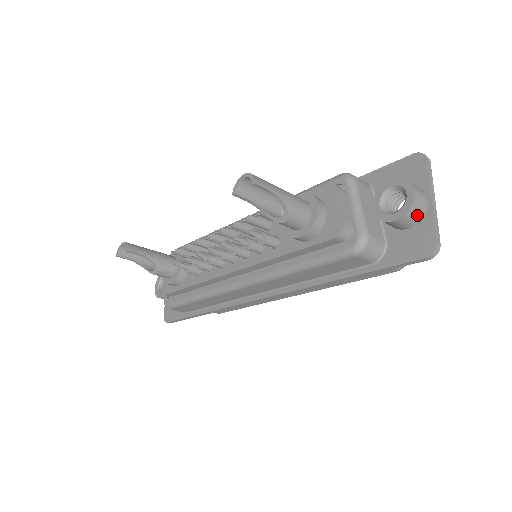
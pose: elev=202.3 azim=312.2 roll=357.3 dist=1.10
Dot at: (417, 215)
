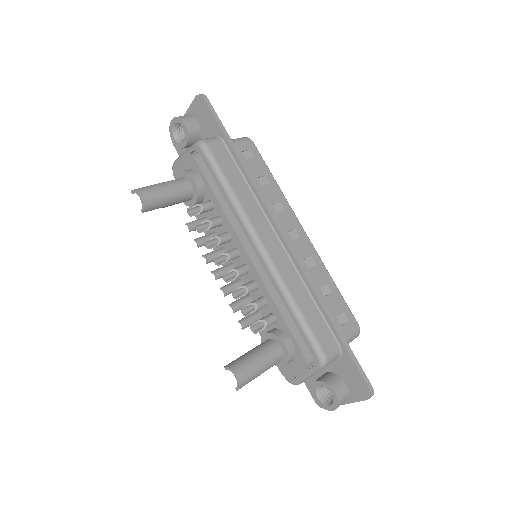
Dot at: occluded
